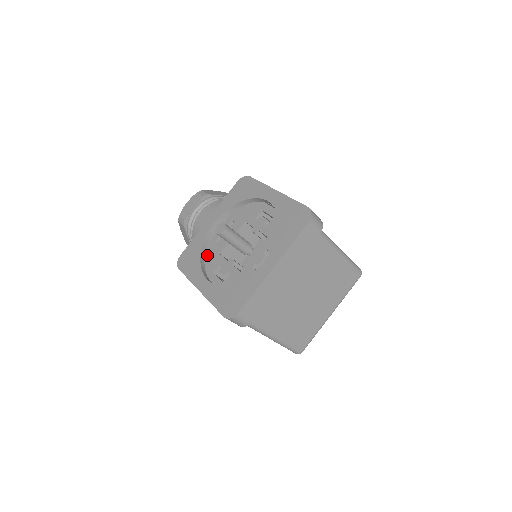
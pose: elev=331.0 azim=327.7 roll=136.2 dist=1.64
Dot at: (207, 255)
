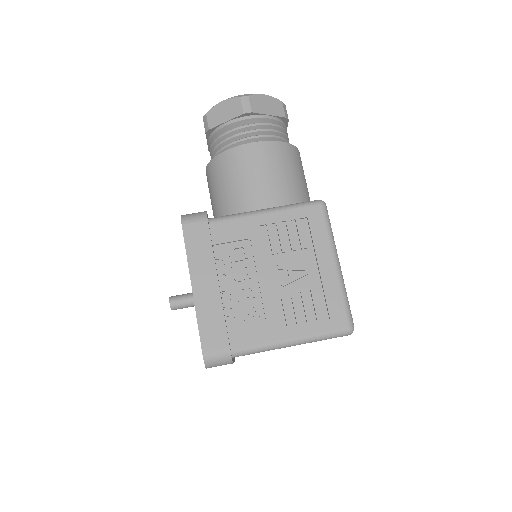
Dot at: occluded
